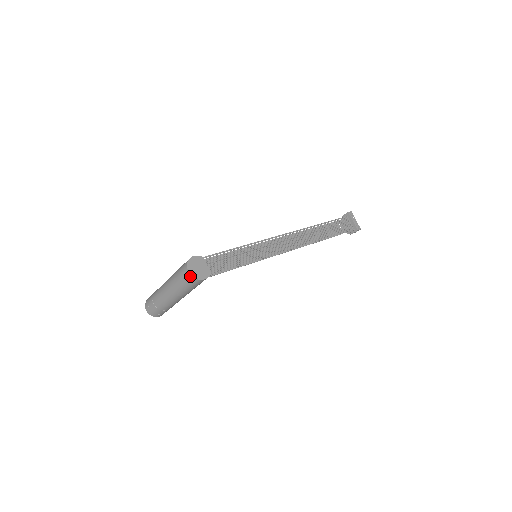
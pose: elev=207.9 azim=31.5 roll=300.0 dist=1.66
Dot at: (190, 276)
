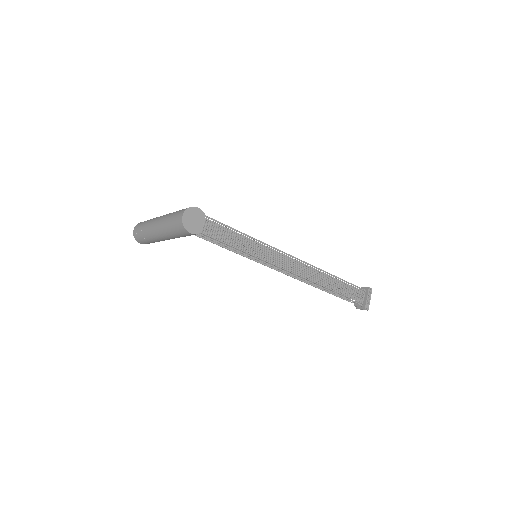
Dot at: (181, 220)
